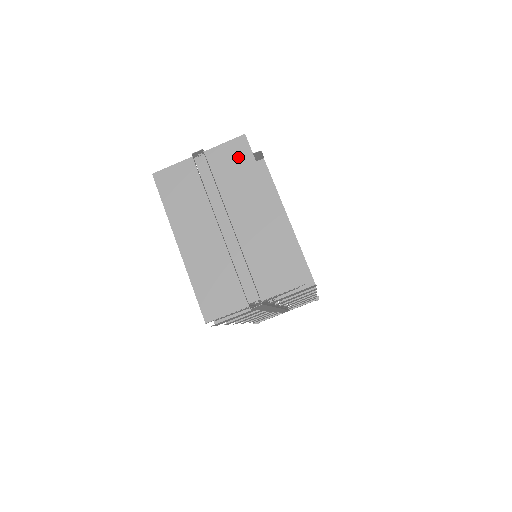
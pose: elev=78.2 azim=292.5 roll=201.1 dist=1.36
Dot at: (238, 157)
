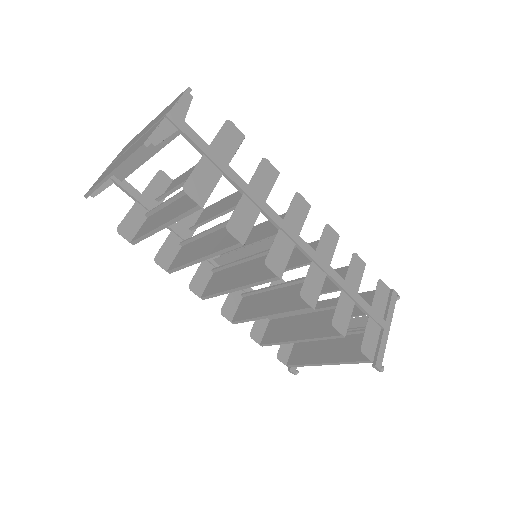
Dot at: (126, 146)
